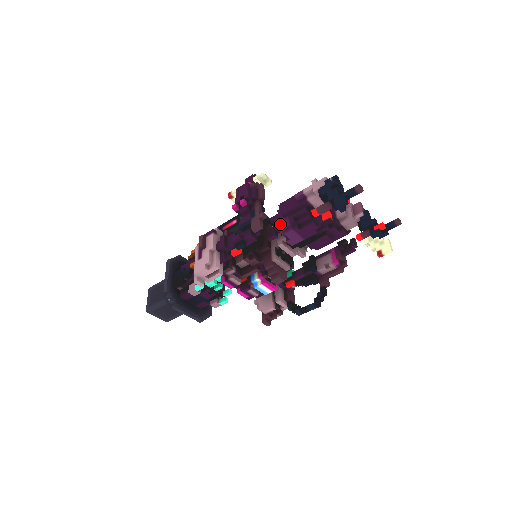
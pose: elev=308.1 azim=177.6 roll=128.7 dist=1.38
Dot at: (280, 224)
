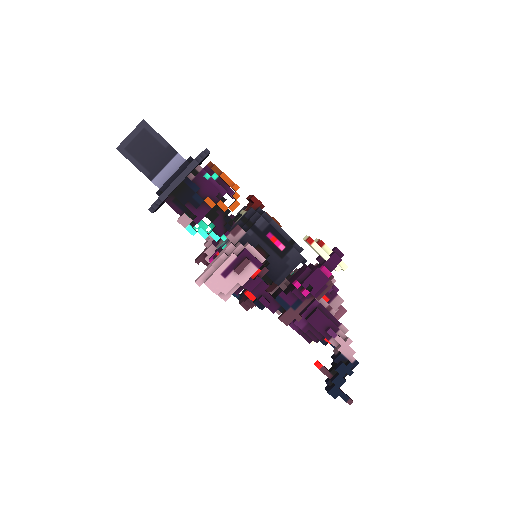
Dot at: occluded
